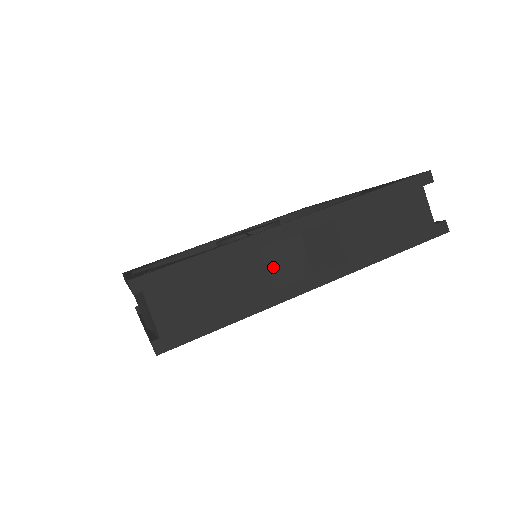
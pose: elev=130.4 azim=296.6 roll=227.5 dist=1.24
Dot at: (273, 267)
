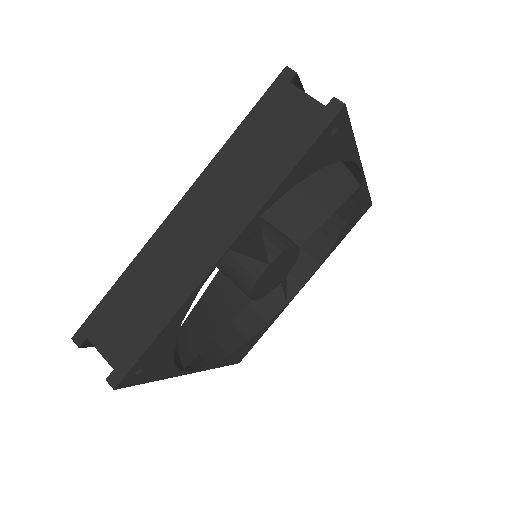
Dot at: occluded
